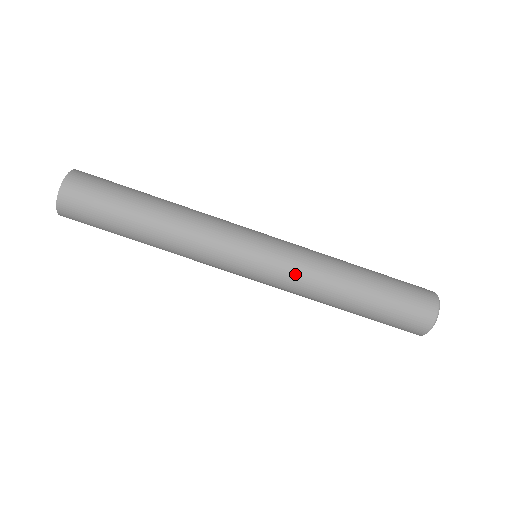
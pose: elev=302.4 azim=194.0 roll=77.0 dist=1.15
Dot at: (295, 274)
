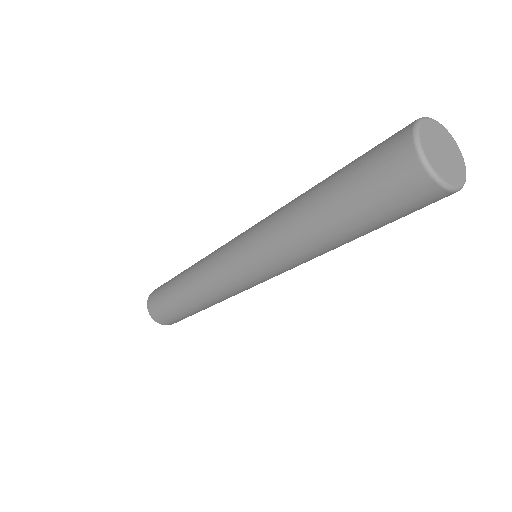
Dot at: (284, 268)
